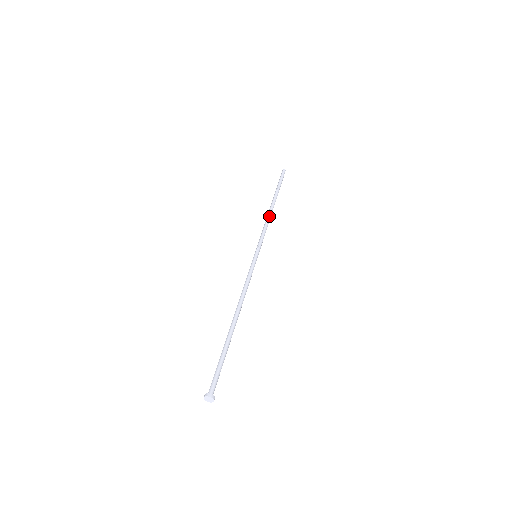
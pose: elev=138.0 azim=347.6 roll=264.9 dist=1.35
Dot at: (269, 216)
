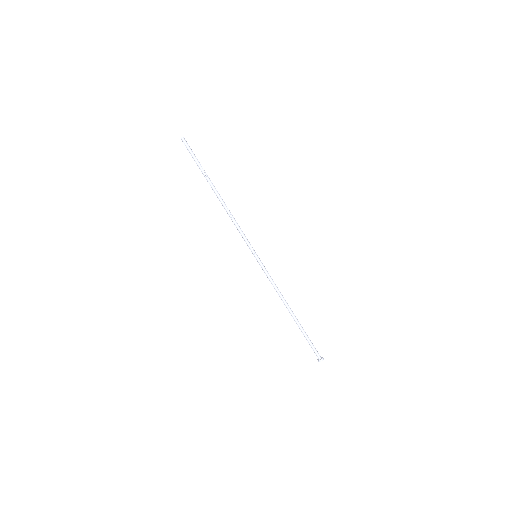
Dot at: (229, 210)
